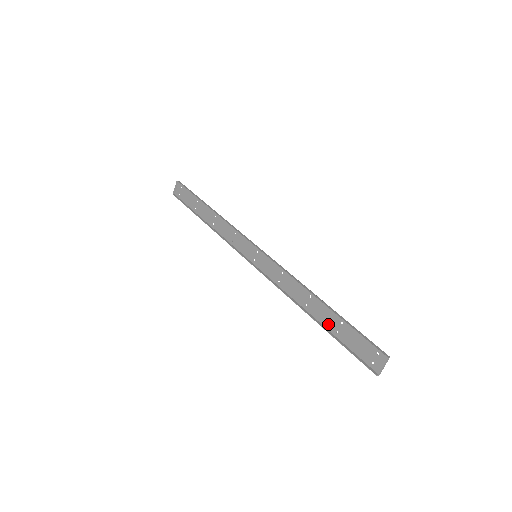
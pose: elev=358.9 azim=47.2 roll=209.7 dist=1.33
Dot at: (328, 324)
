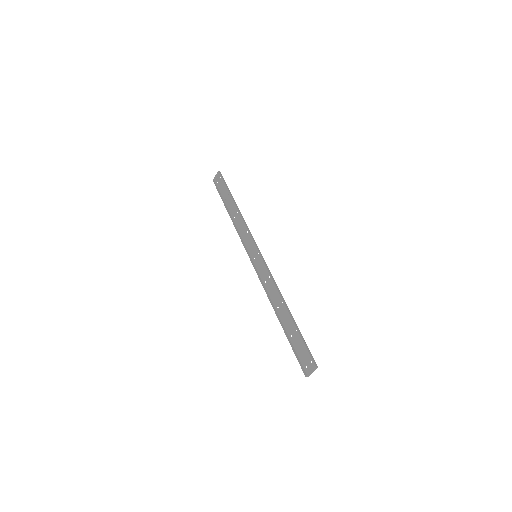
Dot at: (287, 327)
